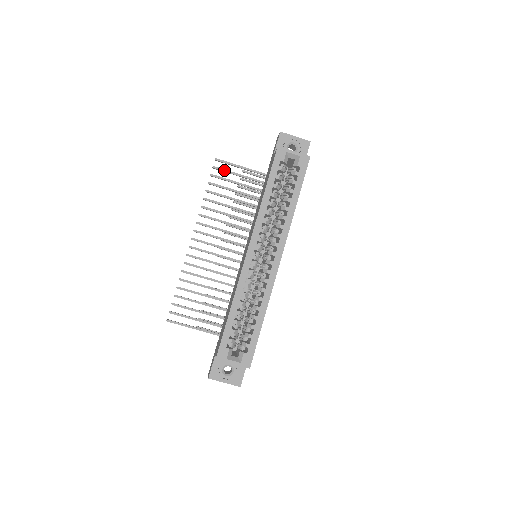
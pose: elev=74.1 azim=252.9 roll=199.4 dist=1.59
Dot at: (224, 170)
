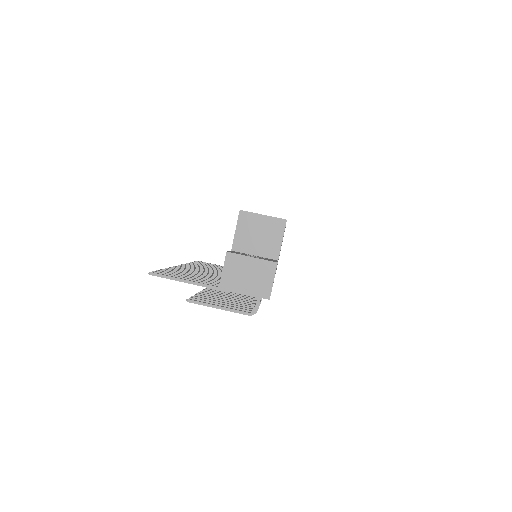
Dot at: (206, 263)
